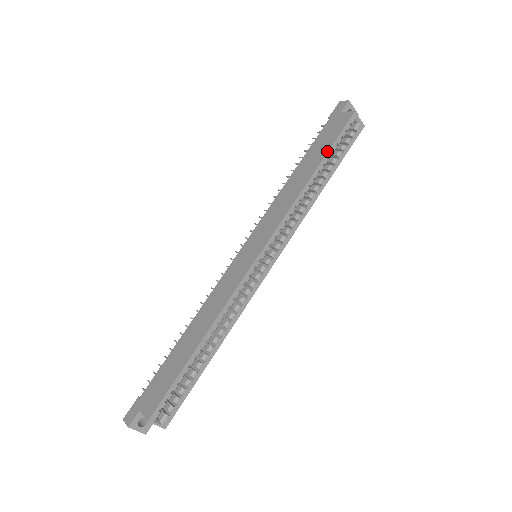
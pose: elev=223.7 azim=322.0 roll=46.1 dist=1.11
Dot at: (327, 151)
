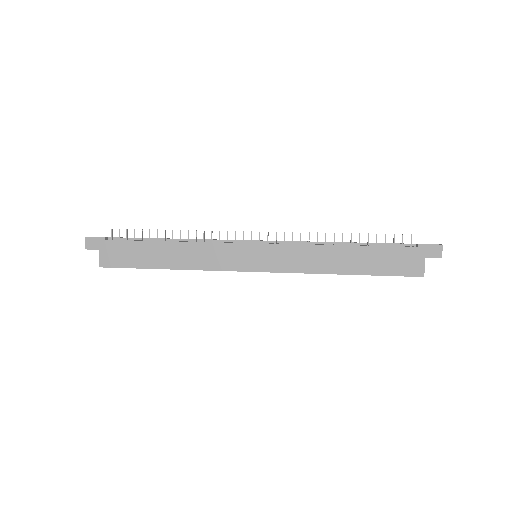
Dot at: (372, 275)
